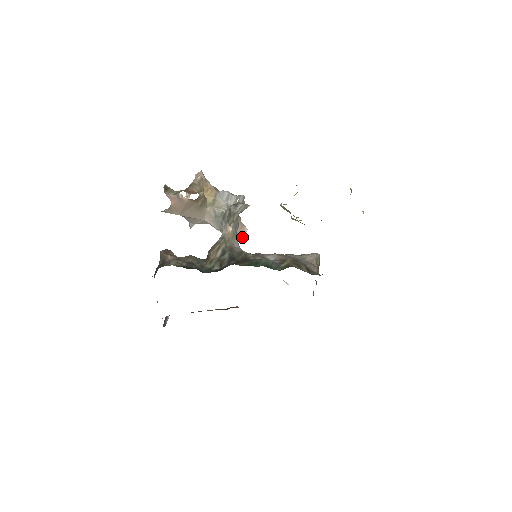
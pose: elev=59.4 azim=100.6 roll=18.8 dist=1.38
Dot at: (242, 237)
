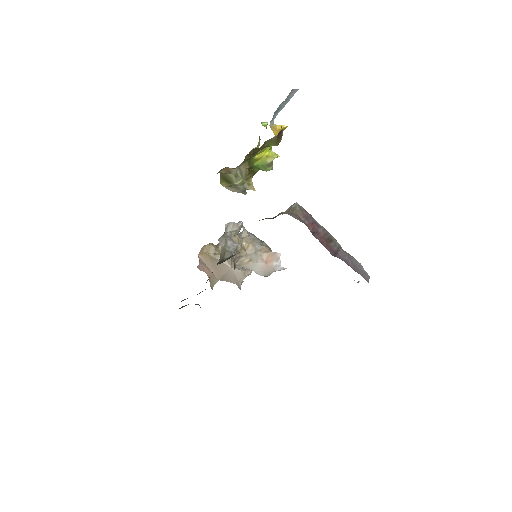
Dot at: (280, 264)
